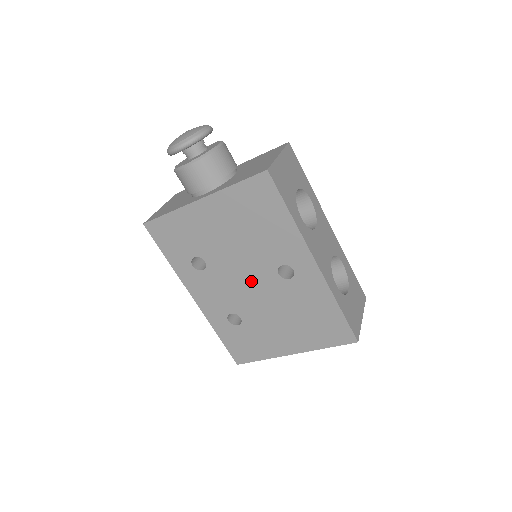
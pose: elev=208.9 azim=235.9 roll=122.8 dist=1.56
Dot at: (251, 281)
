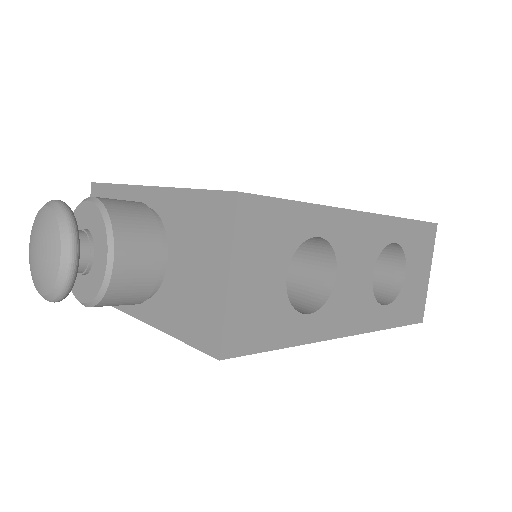
Dot at: occluded
